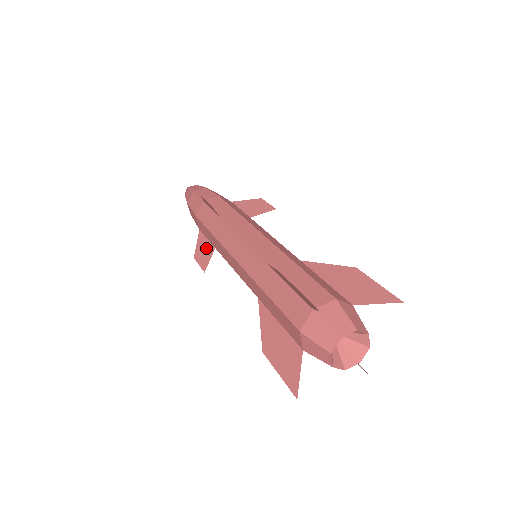
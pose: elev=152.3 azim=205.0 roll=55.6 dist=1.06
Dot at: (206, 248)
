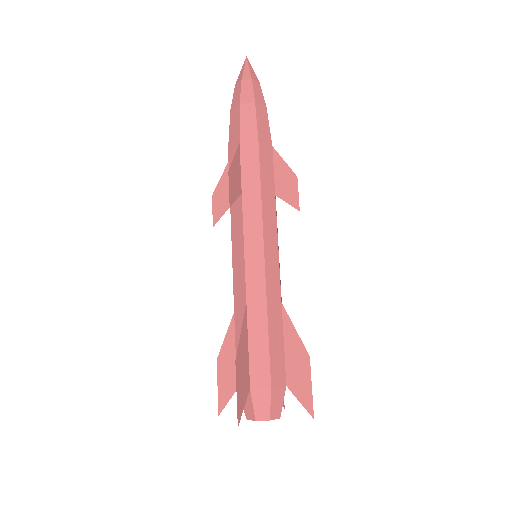
Dot at: (225, 195)
